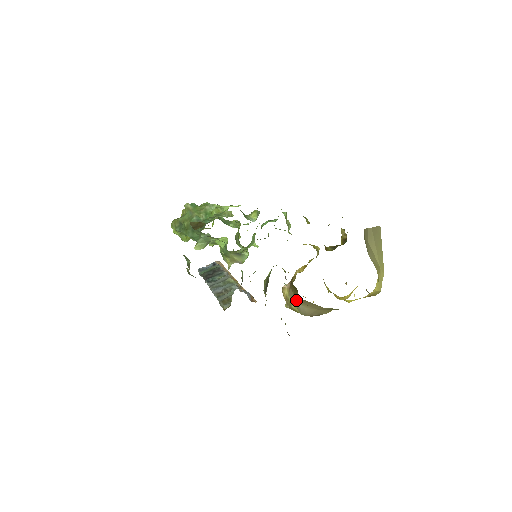
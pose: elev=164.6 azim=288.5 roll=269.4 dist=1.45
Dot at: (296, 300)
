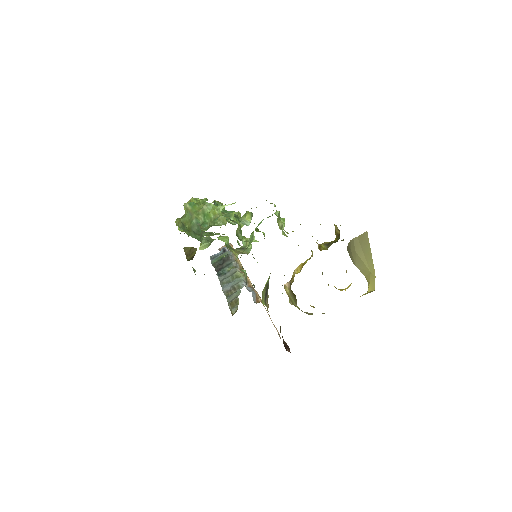
Dot at: occluded
